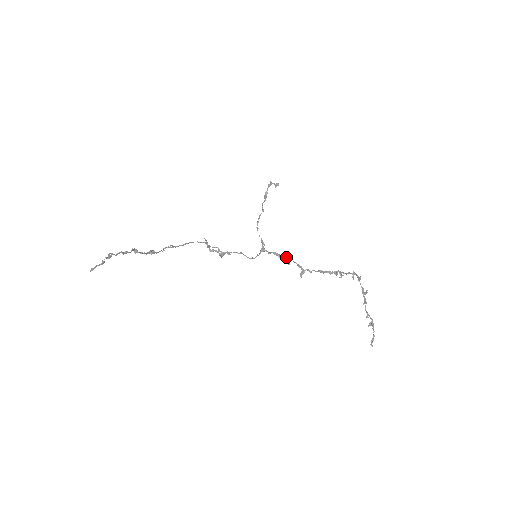
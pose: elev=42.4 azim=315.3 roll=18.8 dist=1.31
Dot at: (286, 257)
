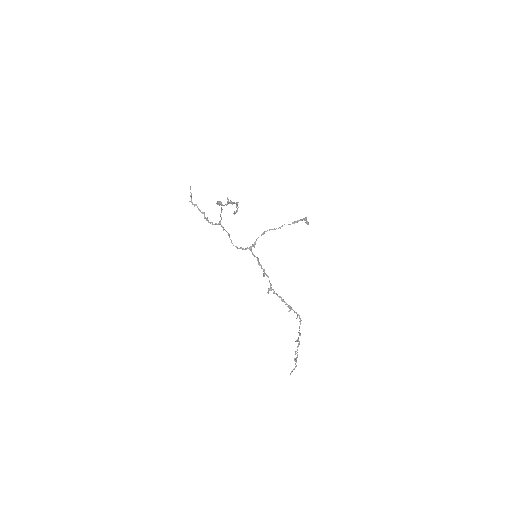
Dot at: occluded
